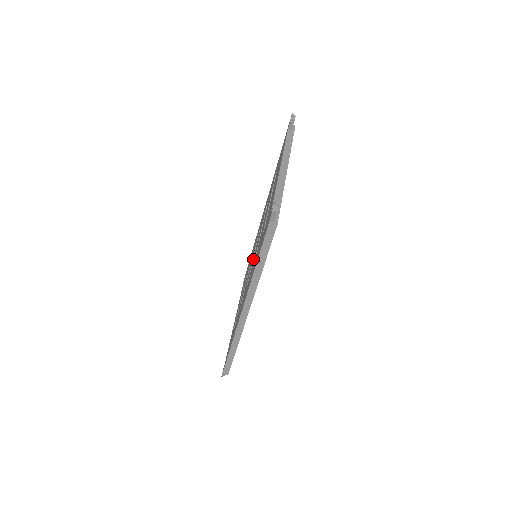
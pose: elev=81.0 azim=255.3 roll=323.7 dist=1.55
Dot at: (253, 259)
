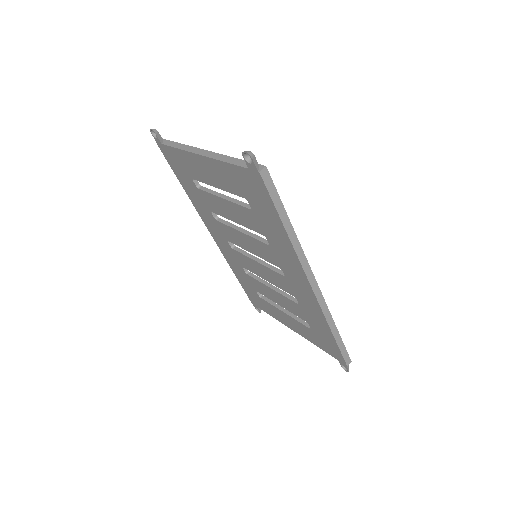
Dot at: (260, 256)
